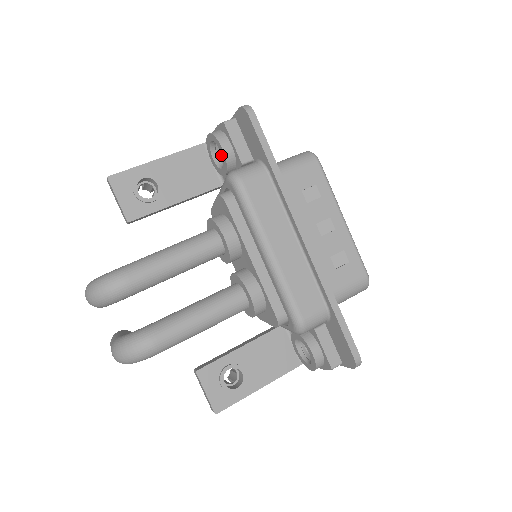
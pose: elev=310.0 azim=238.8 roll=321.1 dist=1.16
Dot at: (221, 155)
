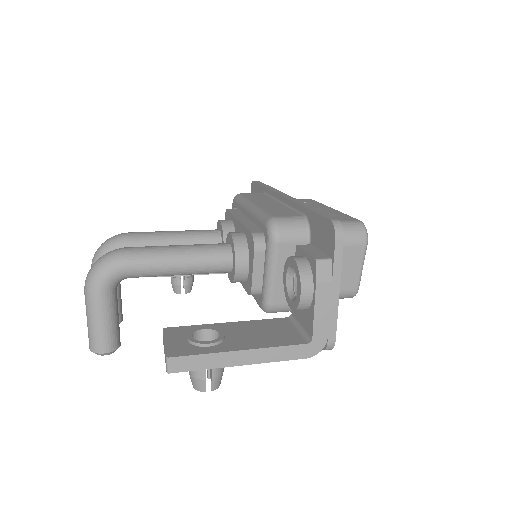
Dot at: occluded
